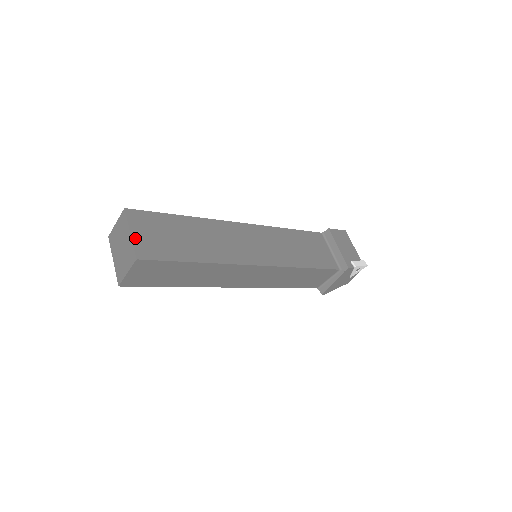
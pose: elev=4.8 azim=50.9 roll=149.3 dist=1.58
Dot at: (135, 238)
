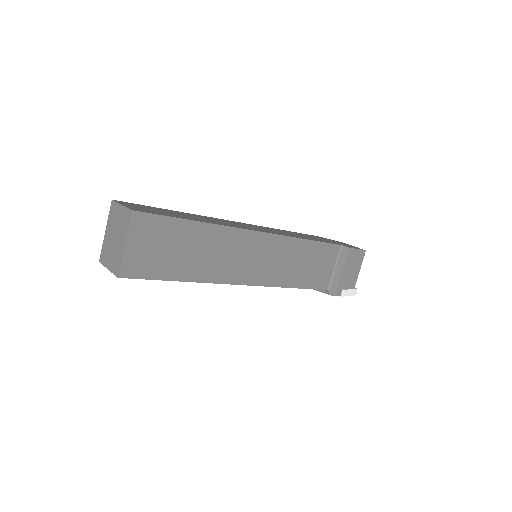
Dot at: (128, 251)
